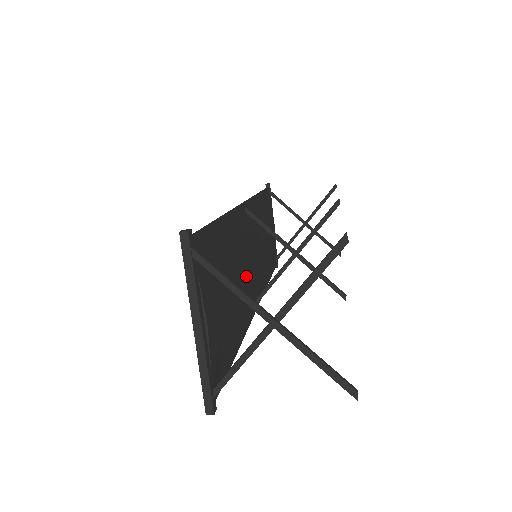
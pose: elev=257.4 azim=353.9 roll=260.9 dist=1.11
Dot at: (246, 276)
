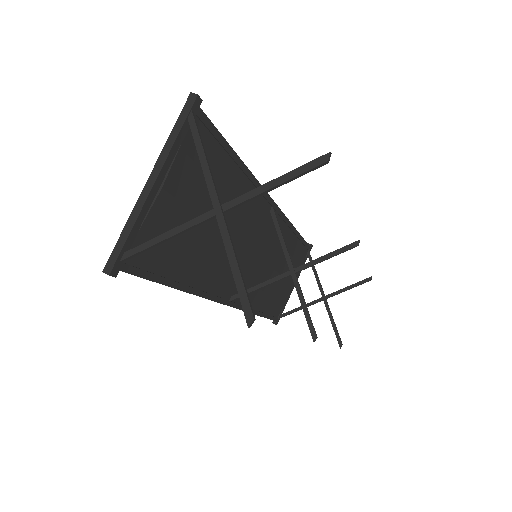
Dot at: occluded
